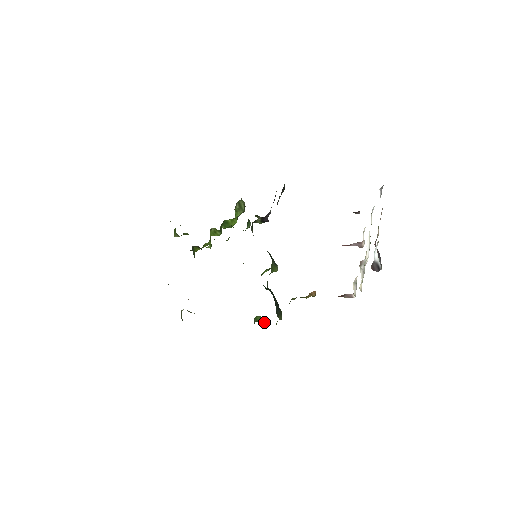
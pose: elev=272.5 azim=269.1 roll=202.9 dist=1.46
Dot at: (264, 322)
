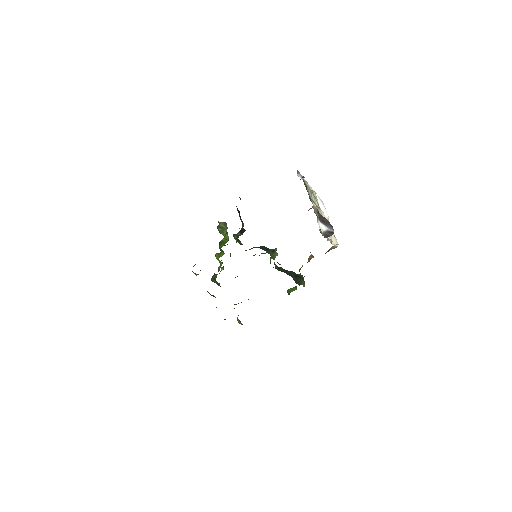
Dot at: (296, 289)
